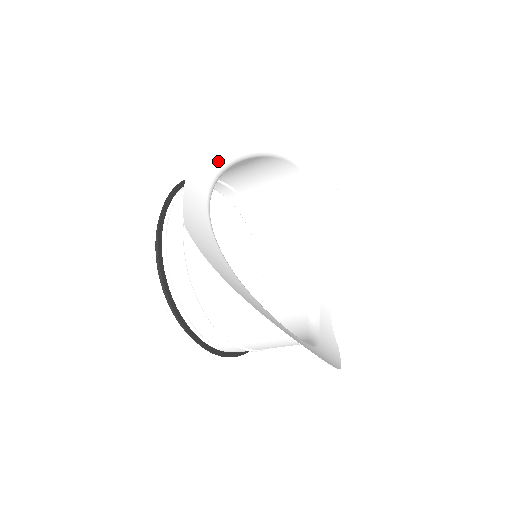
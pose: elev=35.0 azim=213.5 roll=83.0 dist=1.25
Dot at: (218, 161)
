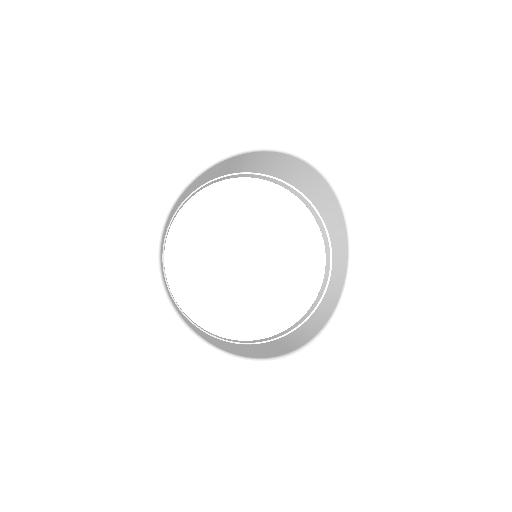
Dot at: (159, 198)
